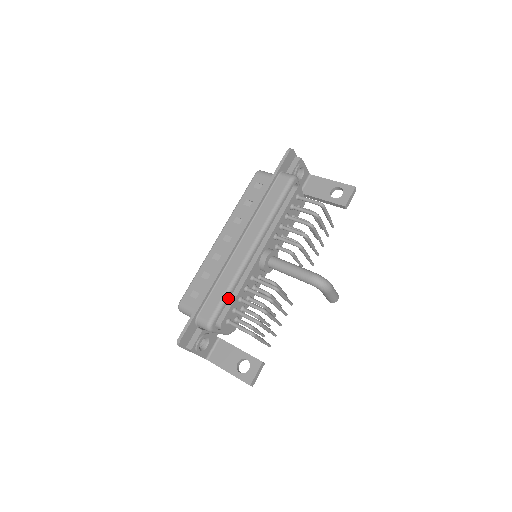
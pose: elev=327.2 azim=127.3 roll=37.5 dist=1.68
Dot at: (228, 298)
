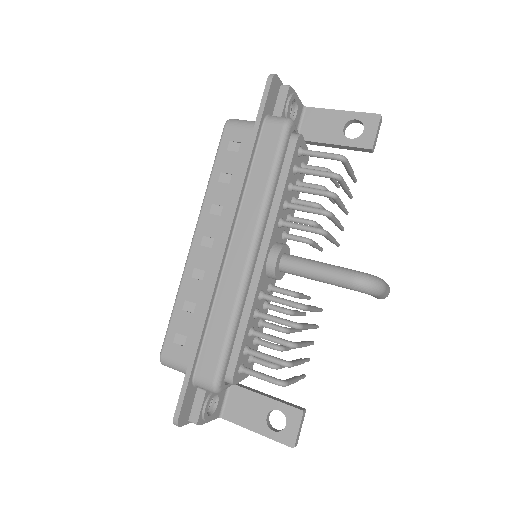
Dot at: (233, 338)
